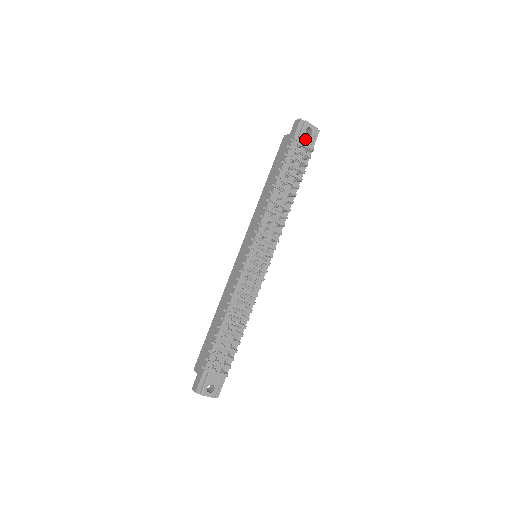
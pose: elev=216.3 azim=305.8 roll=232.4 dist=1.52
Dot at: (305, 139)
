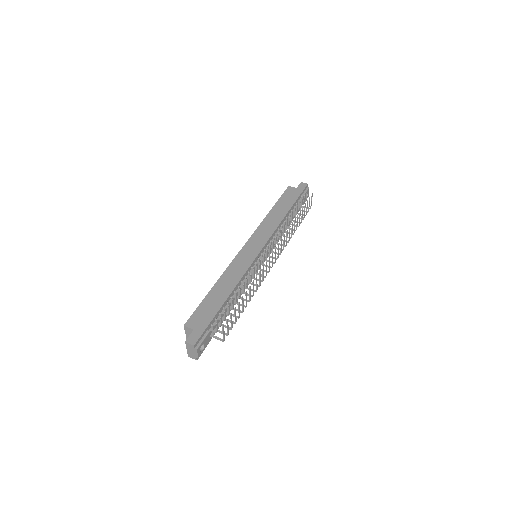
Dot at: occluded
